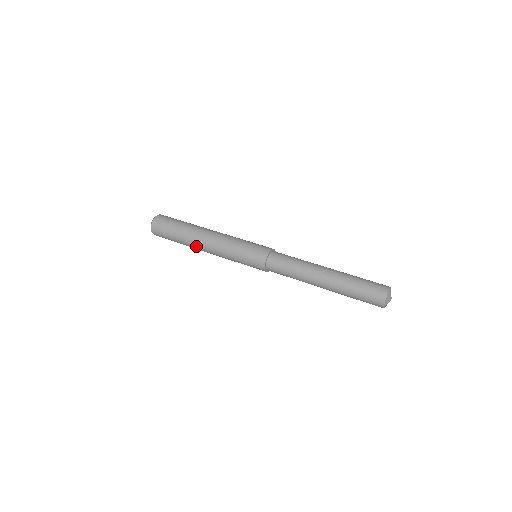
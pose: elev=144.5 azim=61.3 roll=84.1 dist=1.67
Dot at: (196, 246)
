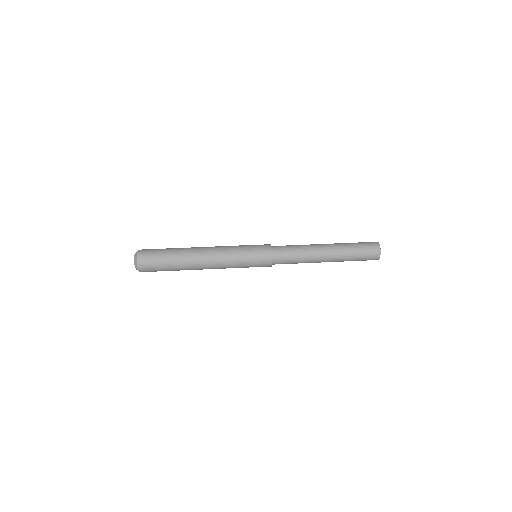
Dot at: occluded
